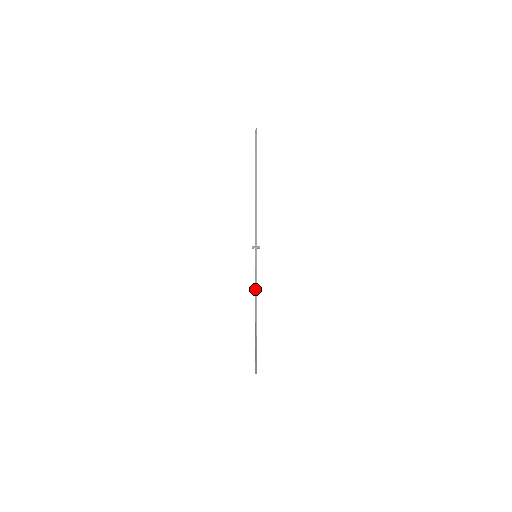
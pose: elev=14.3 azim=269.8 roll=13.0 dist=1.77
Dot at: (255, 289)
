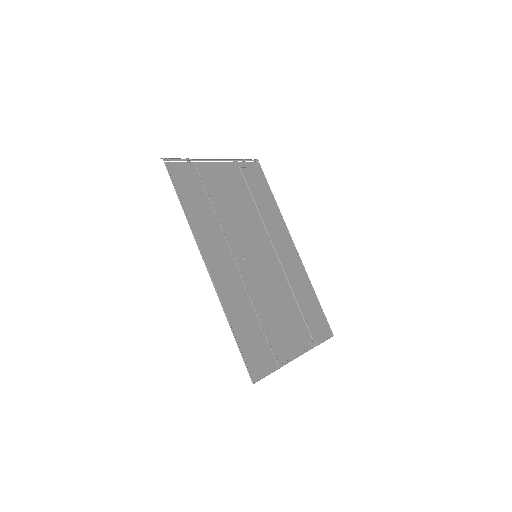
Dot at: (235, 340)
